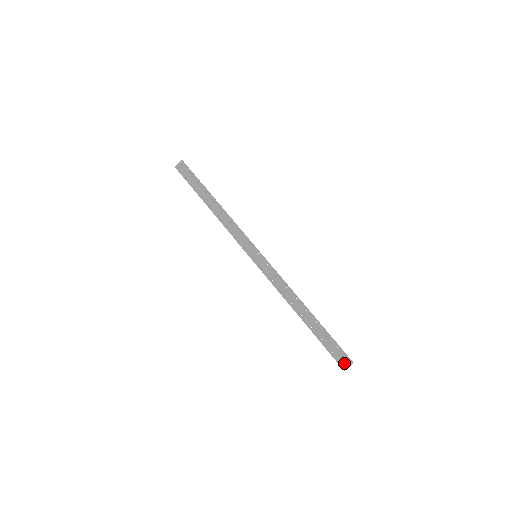
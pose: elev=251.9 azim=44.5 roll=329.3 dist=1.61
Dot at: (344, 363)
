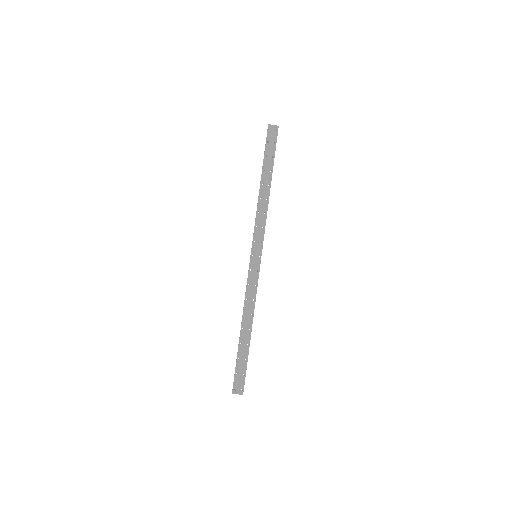
Dot at: (238, 389)
